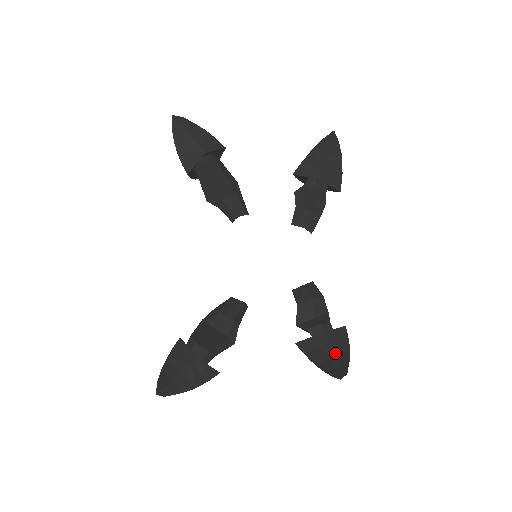
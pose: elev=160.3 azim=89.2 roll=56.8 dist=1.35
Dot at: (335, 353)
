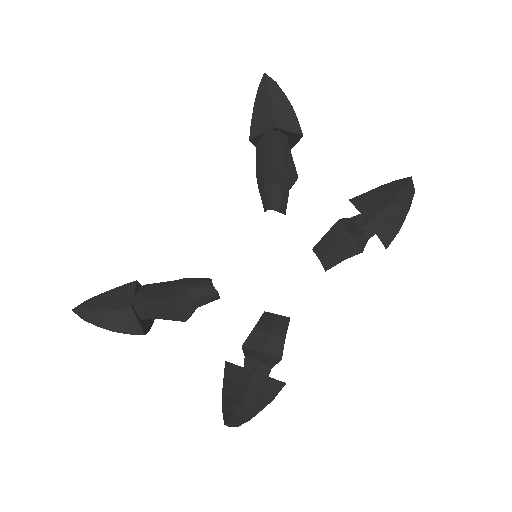
Dot at: (245, 398)
